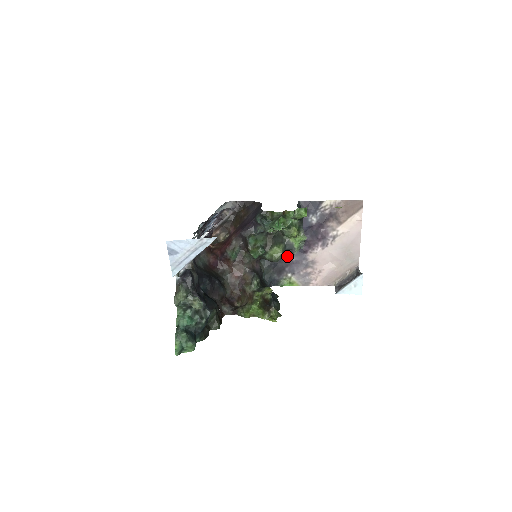
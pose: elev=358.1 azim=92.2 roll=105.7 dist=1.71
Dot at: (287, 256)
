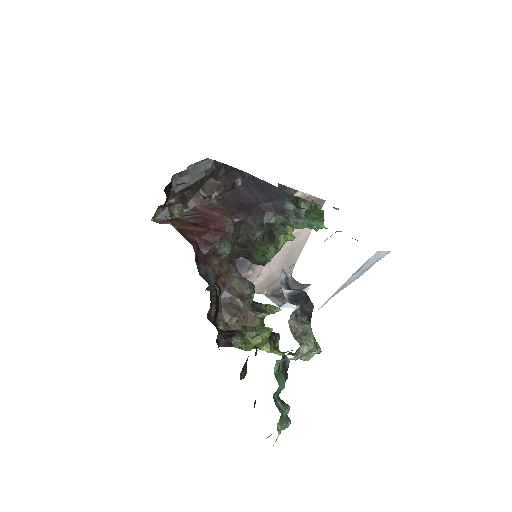
Dot at: occluded
